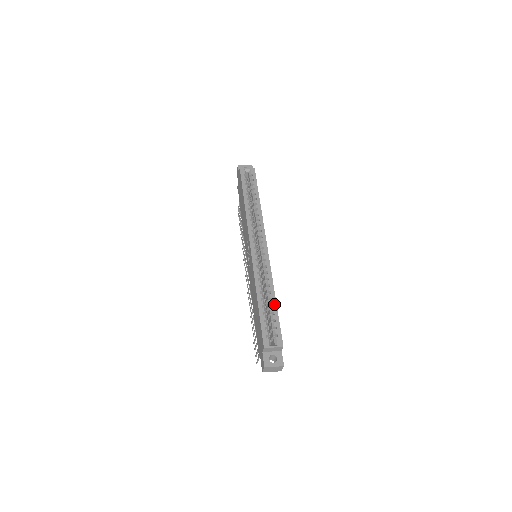
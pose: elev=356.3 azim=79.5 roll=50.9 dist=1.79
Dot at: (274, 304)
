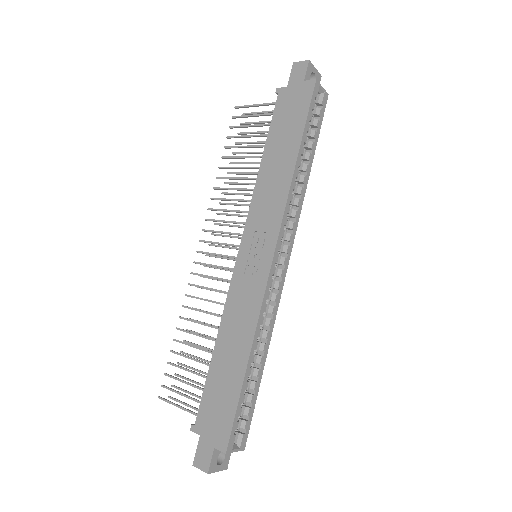
Dot at: (260, 376)
